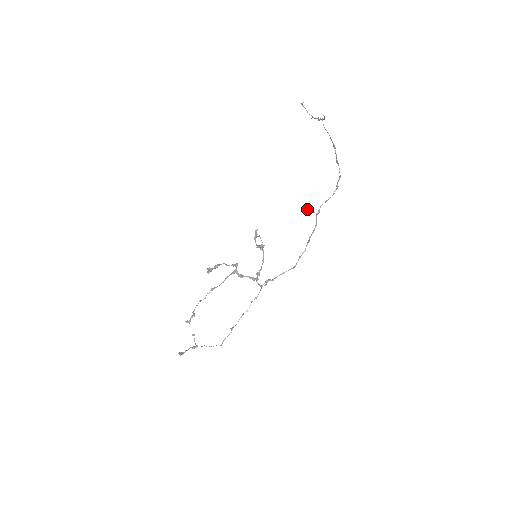
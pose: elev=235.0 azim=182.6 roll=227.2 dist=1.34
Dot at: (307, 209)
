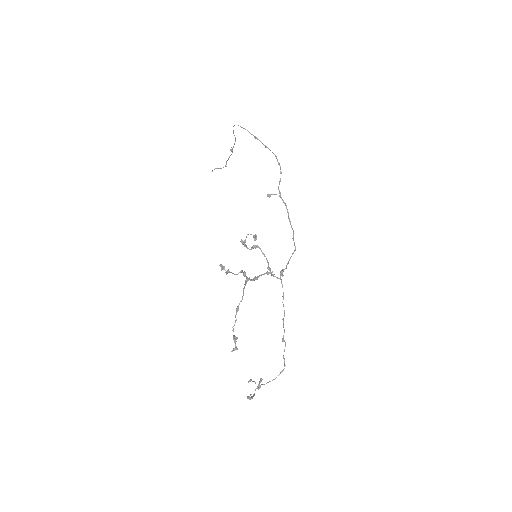
Dot at: (270, 194)
